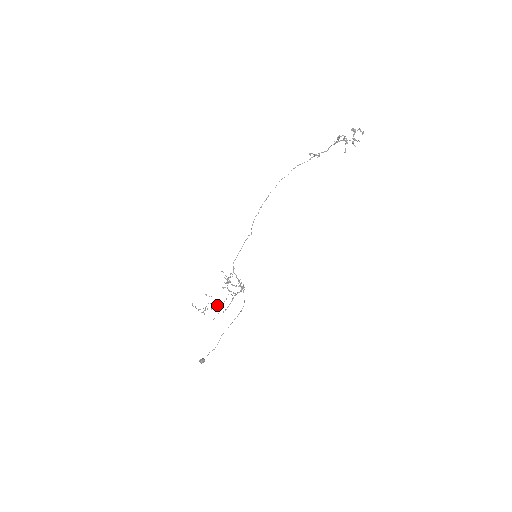
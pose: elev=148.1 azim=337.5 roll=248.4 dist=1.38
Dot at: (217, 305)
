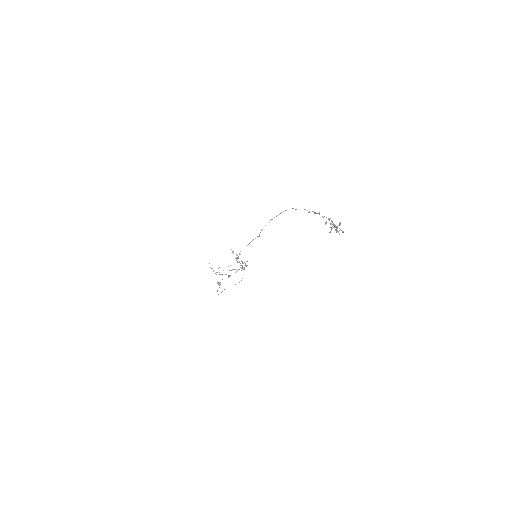
Dot at: occluded
